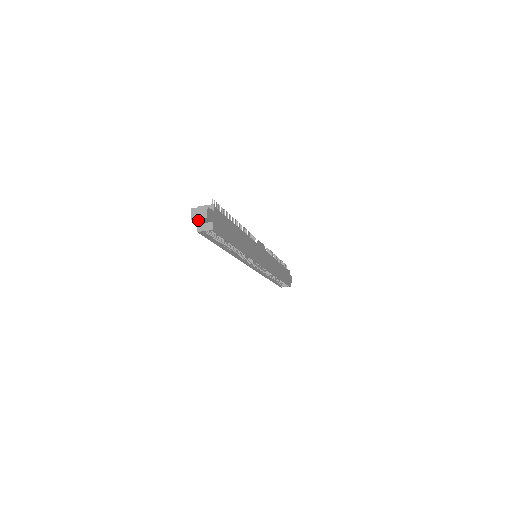
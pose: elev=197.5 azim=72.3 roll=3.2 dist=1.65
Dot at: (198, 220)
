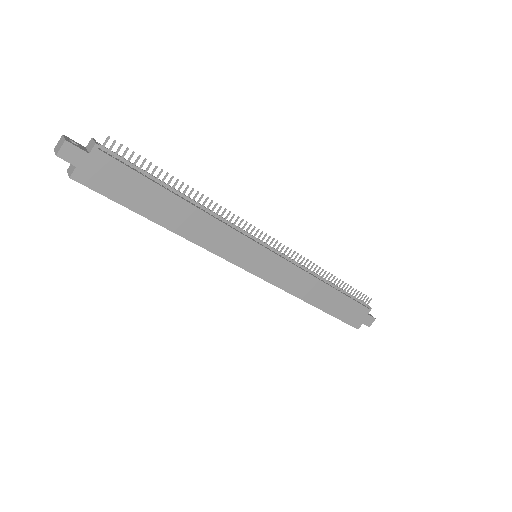
Dot at: occluded
